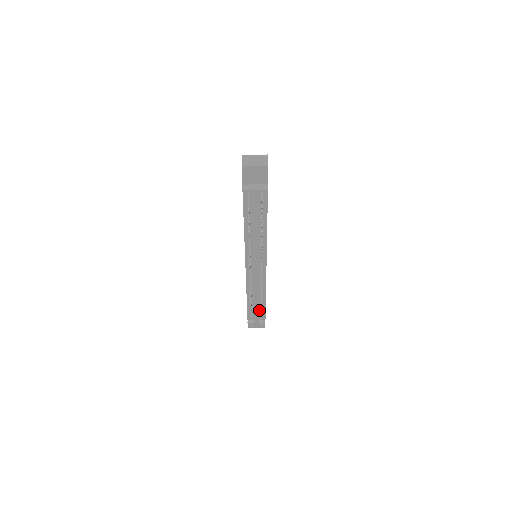
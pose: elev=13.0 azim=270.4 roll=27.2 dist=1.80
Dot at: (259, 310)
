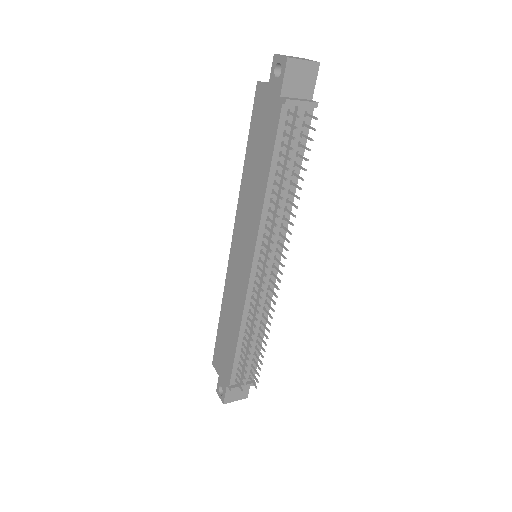
Dot at: (250, 359)
